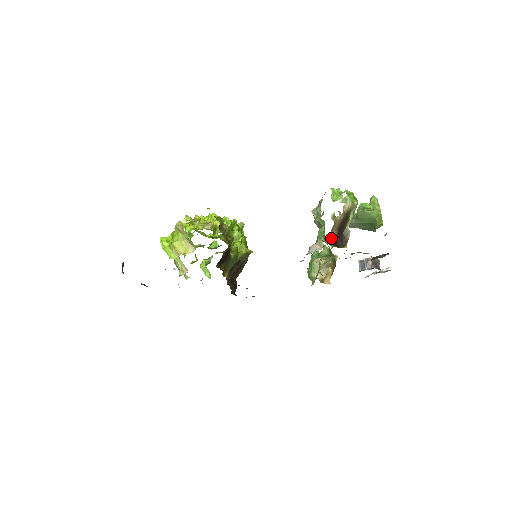
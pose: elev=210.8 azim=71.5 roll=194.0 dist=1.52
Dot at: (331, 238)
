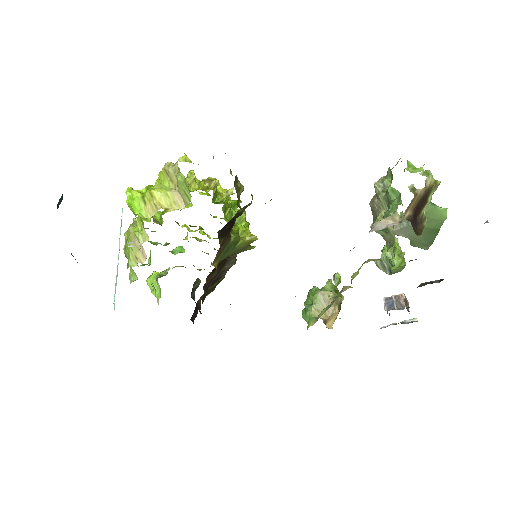
Dot at: (405, 217)
